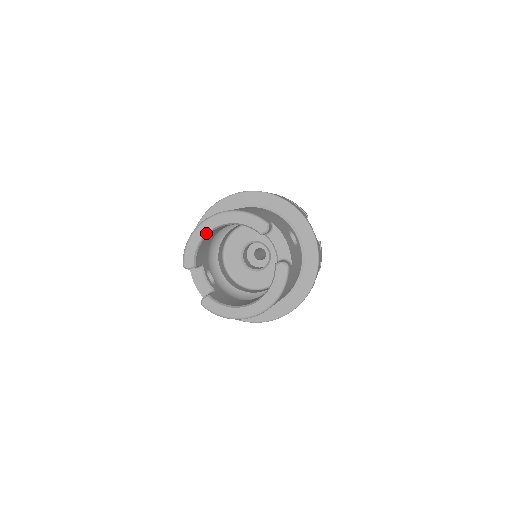
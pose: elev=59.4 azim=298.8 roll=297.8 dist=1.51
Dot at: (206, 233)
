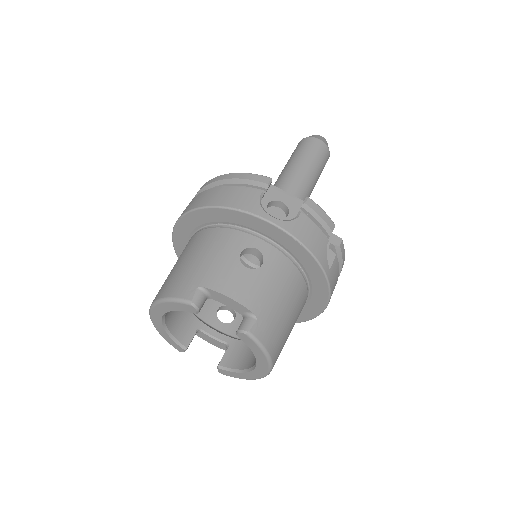
Dot at: (162, 325)
